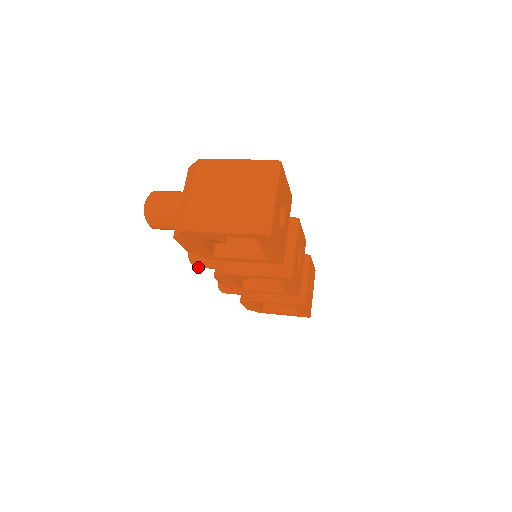
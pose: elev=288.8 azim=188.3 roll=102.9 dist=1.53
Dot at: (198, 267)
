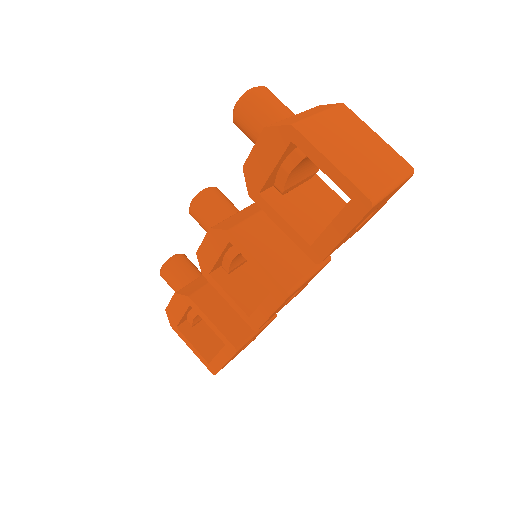
Dot at: (193, 213)
